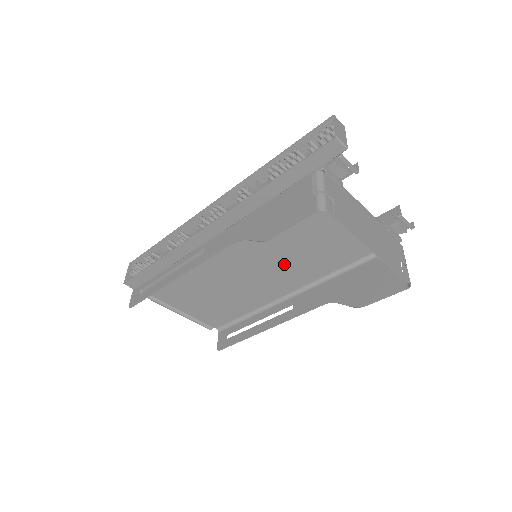
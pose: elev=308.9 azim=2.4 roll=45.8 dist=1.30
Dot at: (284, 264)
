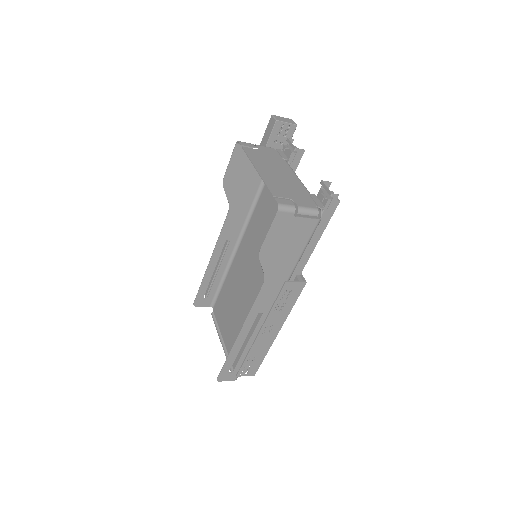
Dot at: occluded
